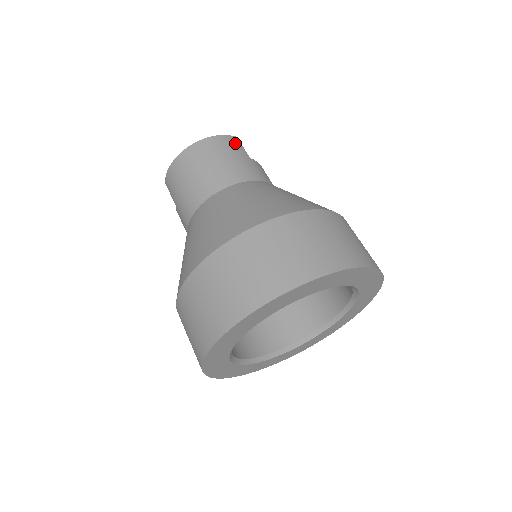
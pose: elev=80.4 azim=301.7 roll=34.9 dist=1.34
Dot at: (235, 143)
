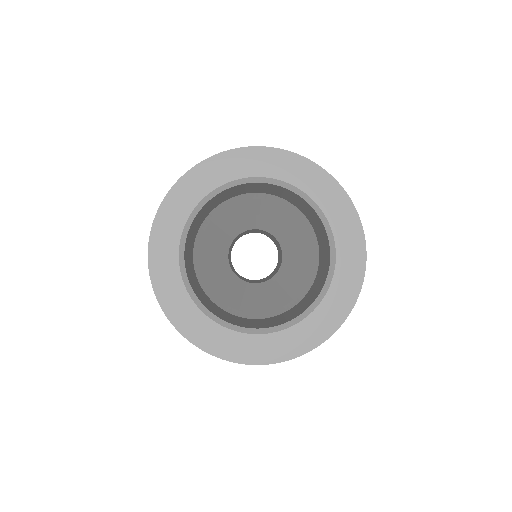
Dot at: occluded
